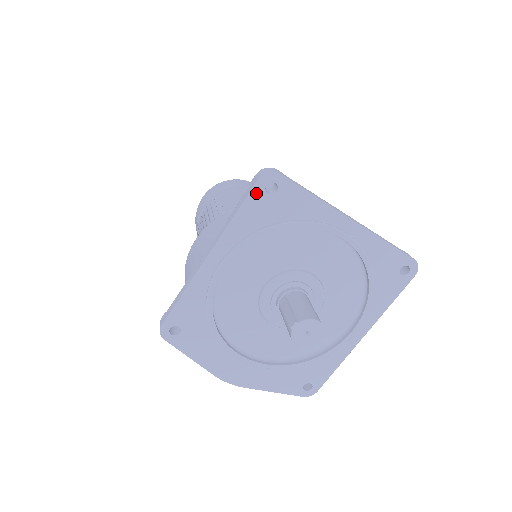
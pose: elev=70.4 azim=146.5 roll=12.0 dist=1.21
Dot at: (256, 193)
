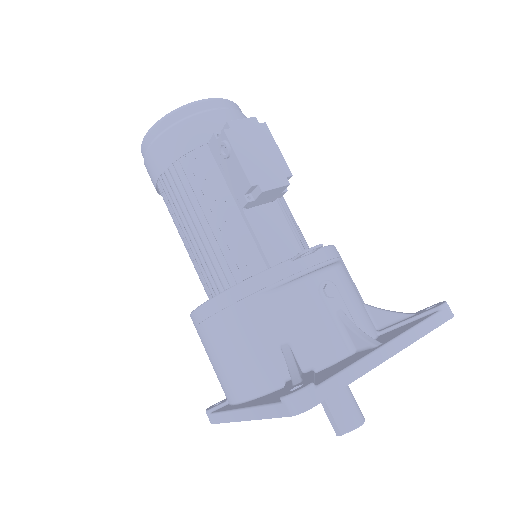
Dot at: occluded
